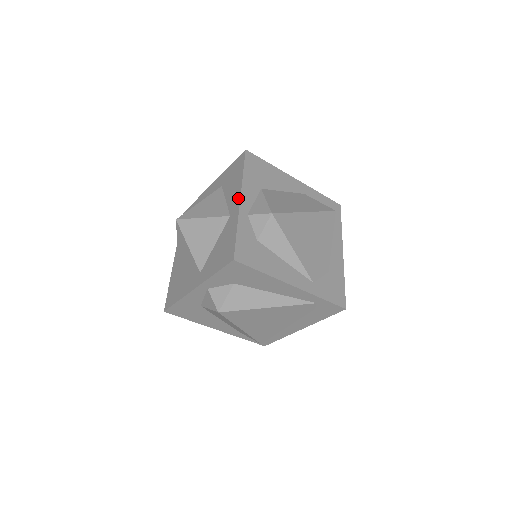
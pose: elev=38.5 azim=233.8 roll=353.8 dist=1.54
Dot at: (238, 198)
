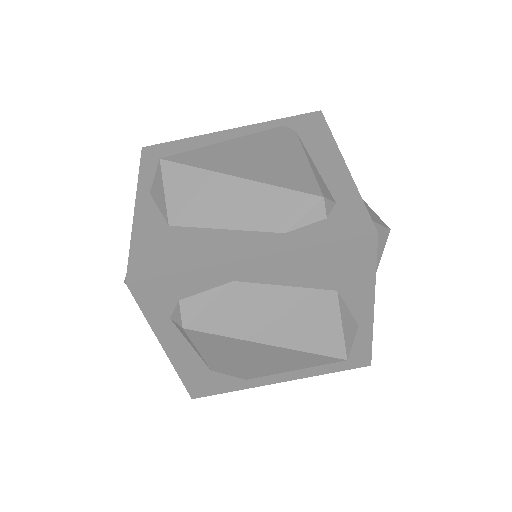
Dot at: occluded
